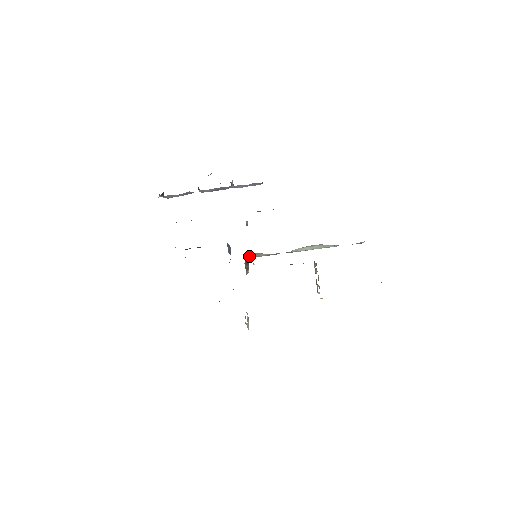
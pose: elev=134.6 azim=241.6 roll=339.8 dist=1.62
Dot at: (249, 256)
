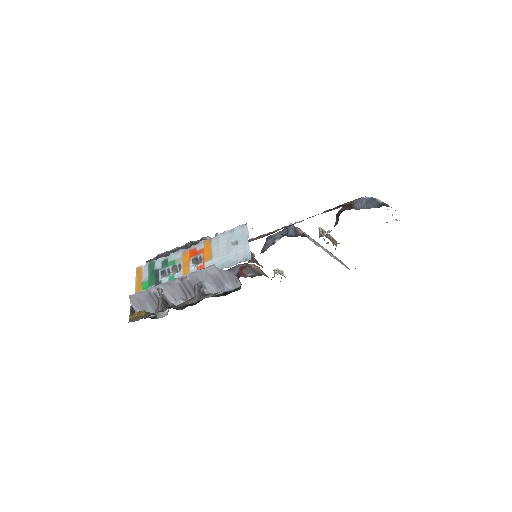
Dot at: occluded
